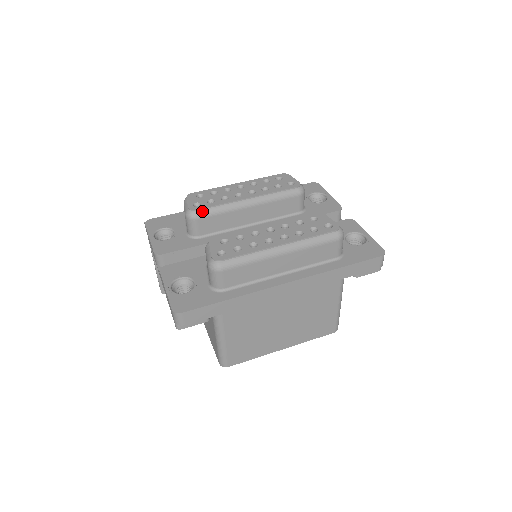
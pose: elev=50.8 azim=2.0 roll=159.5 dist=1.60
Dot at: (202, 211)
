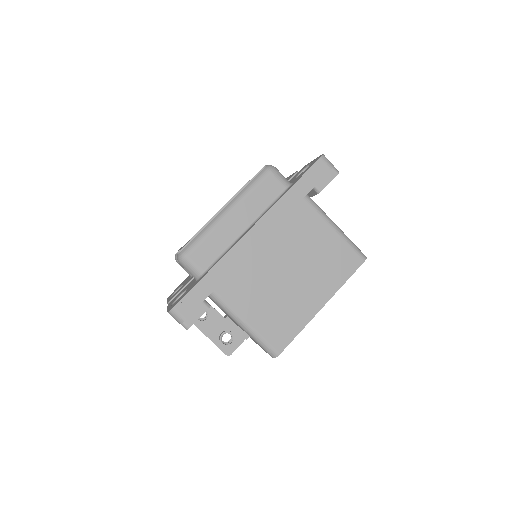
Dot at: occluded
